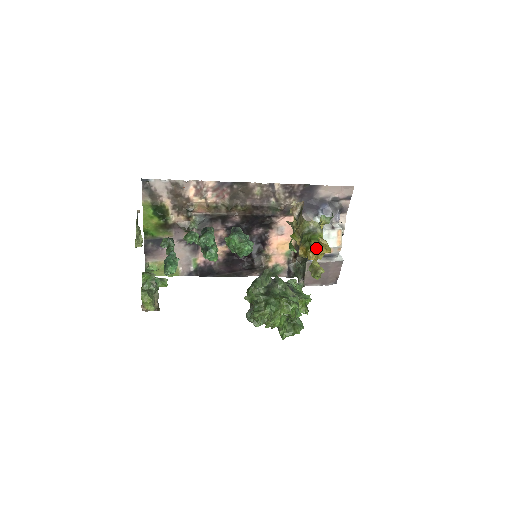
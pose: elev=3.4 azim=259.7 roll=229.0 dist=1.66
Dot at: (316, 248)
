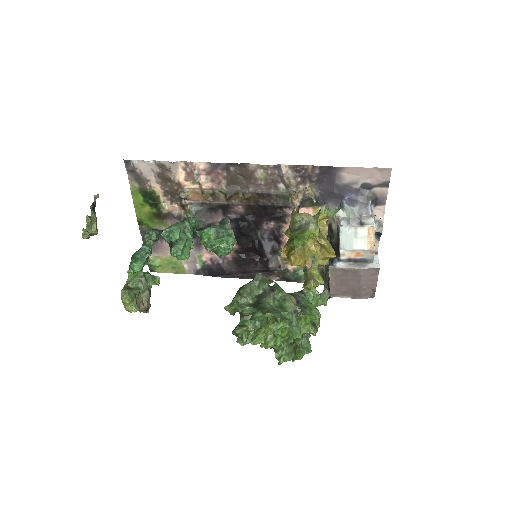
Dot at: (303, 250)
